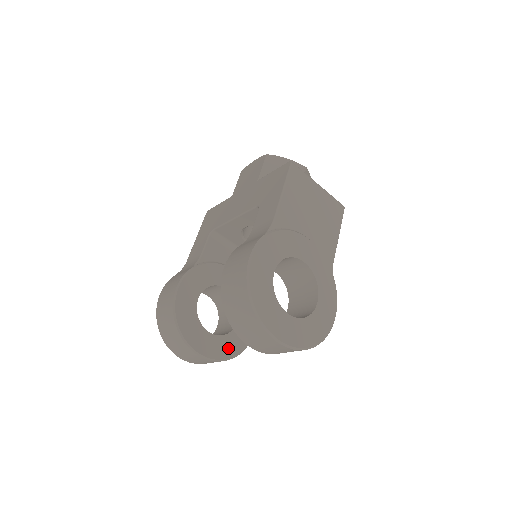
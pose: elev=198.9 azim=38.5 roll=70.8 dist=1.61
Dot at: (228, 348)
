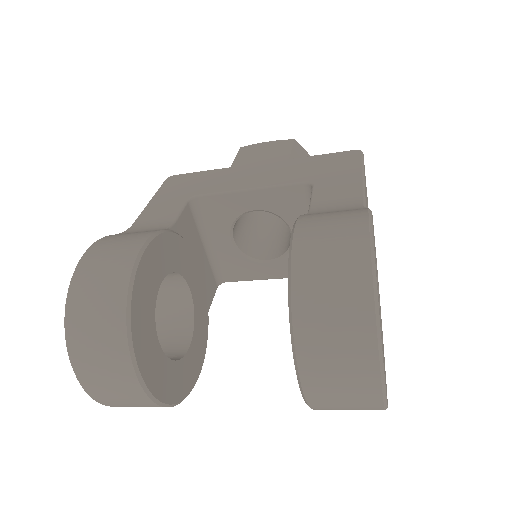
Dot at: (173, 385)
